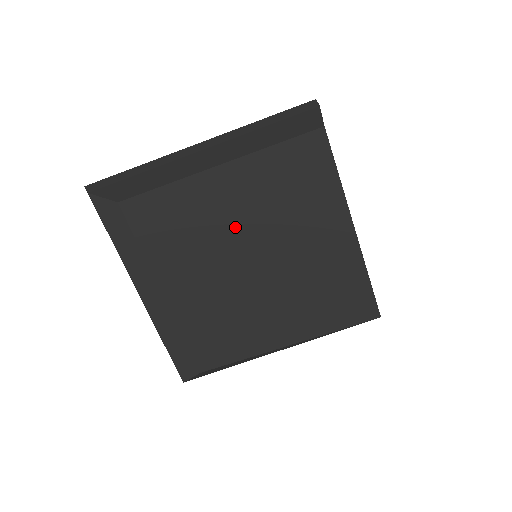
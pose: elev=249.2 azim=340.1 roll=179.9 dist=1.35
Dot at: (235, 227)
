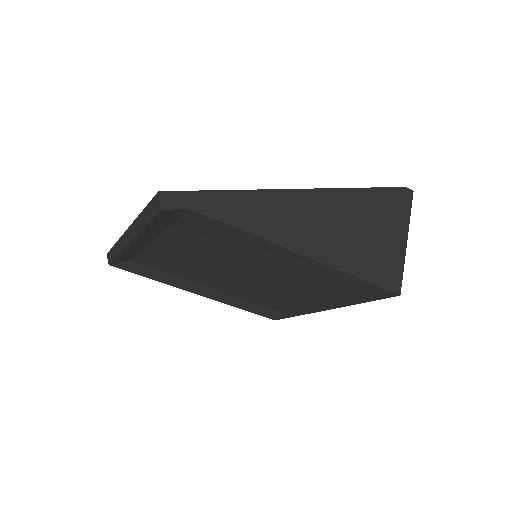
Dot at: (210, 263)
